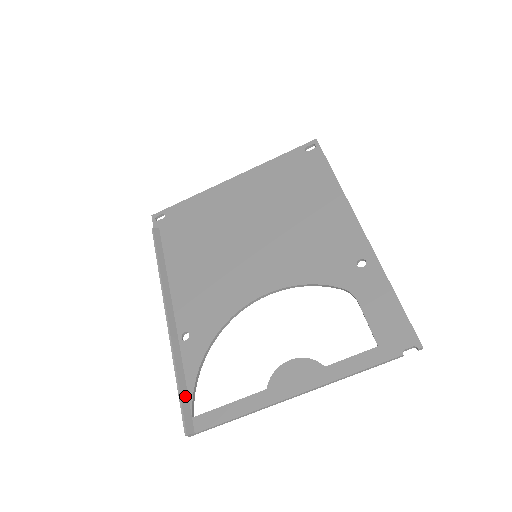
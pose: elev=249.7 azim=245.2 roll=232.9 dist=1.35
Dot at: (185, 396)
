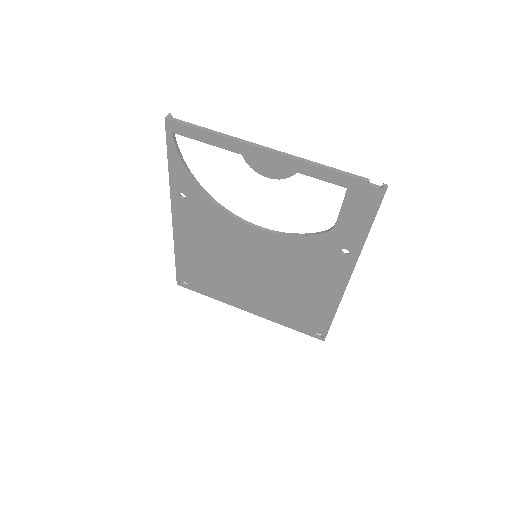
Dot at: occluded
